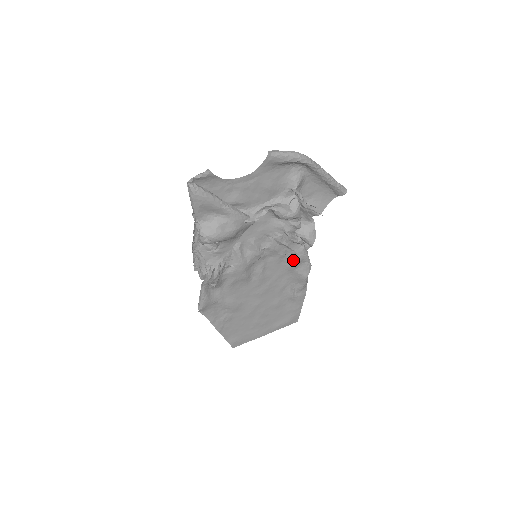
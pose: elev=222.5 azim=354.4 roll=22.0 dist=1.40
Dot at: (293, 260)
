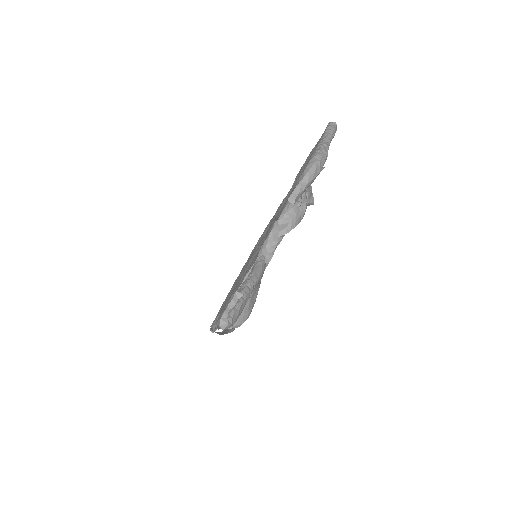
Dot at: occluded
